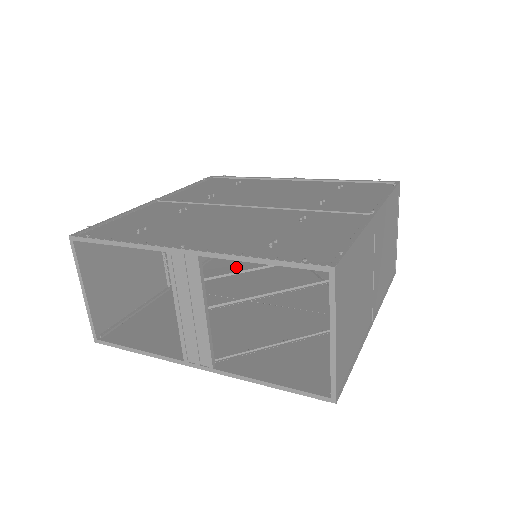
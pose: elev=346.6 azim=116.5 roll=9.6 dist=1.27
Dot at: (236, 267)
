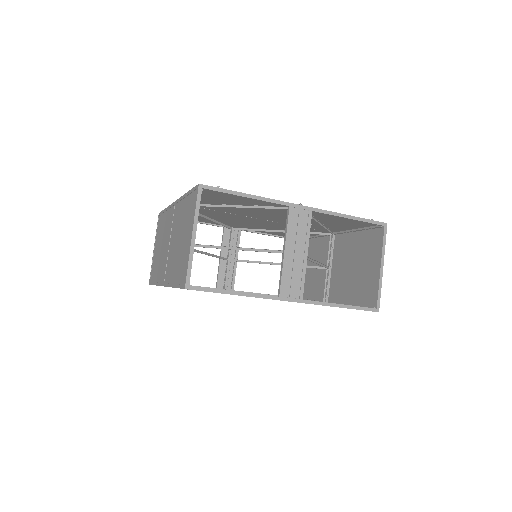
Dot at: occluded
